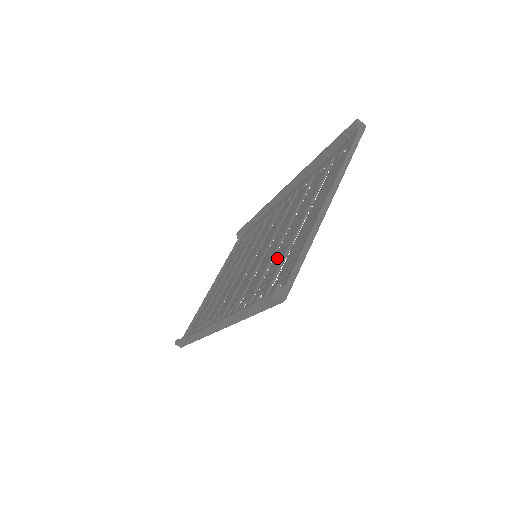
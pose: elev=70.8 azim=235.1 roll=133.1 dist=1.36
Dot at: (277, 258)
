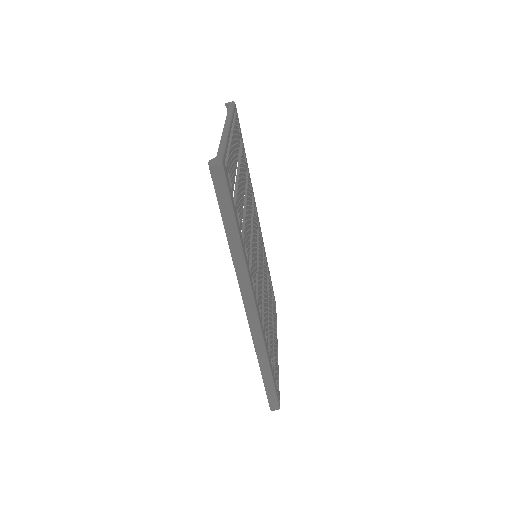
Dot at: occluded
